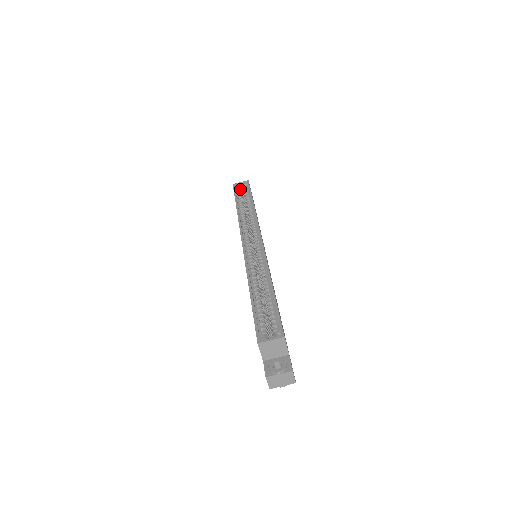
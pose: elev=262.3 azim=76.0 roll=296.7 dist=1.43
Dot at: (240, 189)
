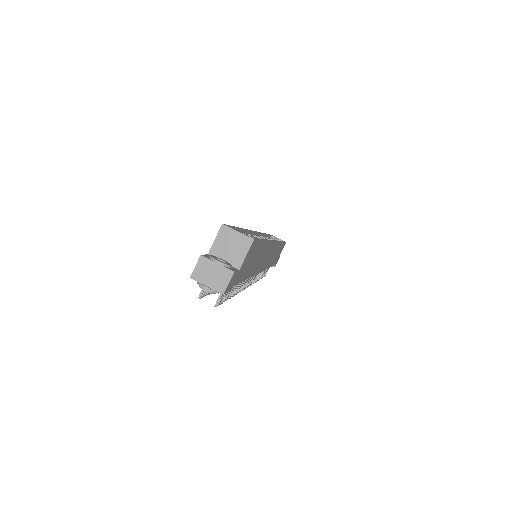
Dot at: occluded
